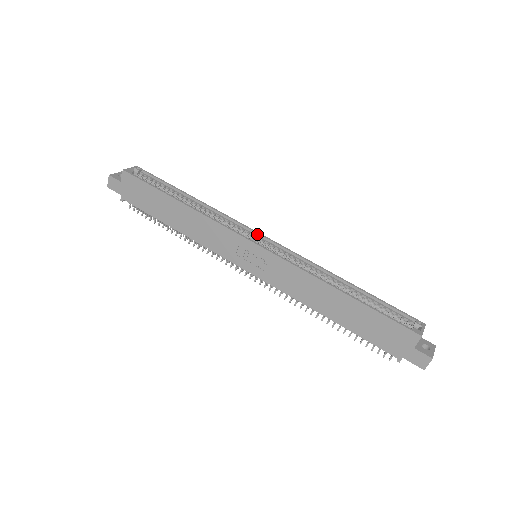
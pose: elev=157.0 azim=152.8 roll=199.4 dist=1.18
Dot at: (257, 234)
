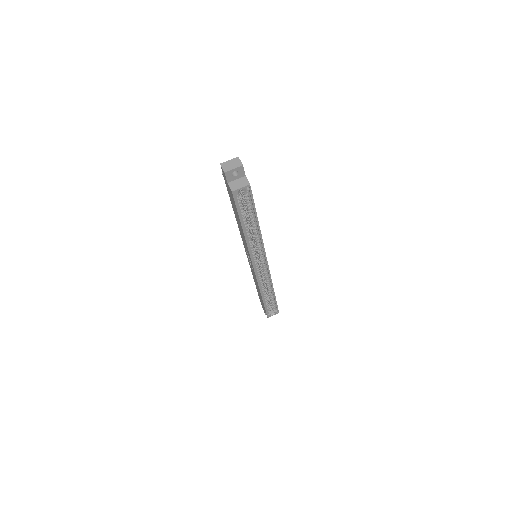
Dot at: (265, 259)
